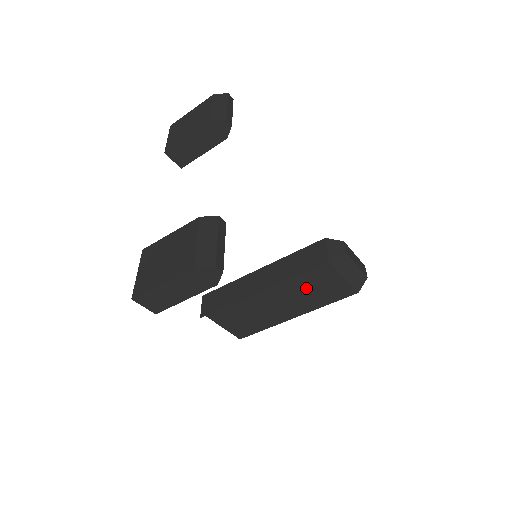
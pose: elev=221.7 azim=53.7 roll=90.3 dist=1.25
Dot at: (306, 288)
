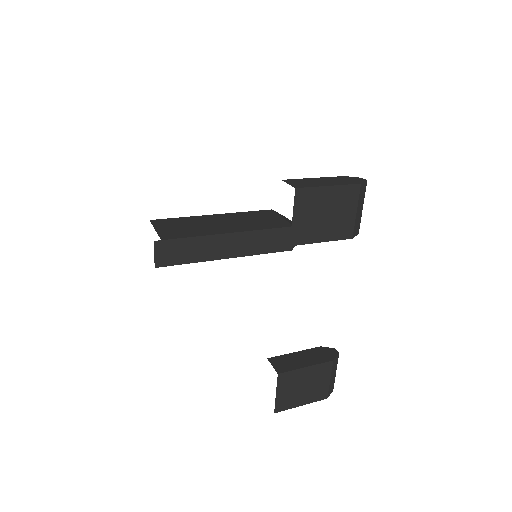
Dot at: occluded
